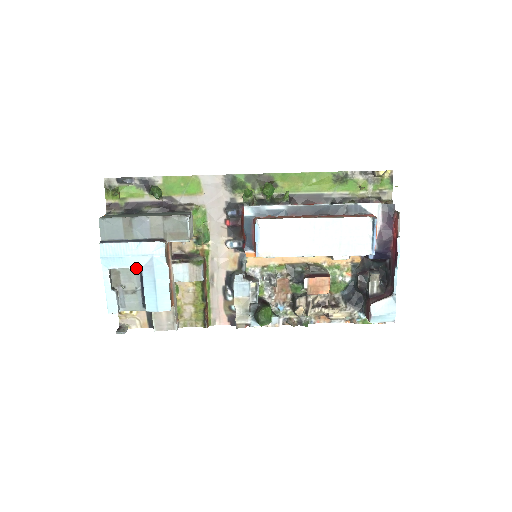
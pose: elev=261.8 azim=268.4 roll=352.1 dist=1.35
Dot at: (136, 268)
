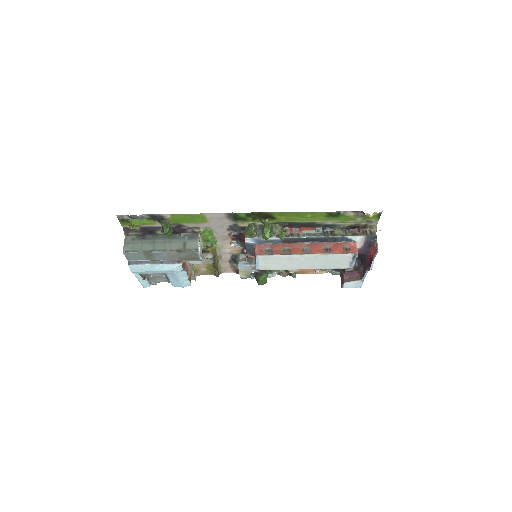
Dot at: occluded
